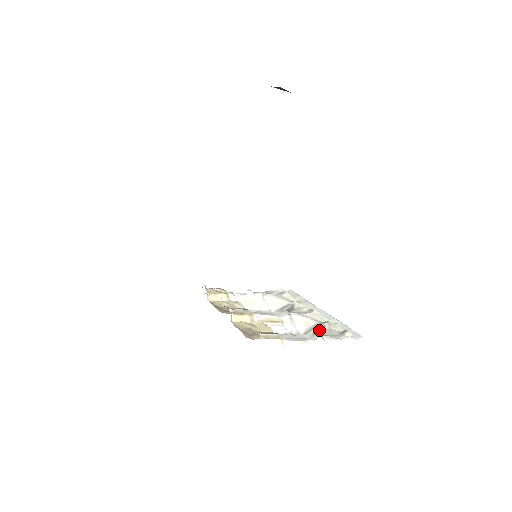
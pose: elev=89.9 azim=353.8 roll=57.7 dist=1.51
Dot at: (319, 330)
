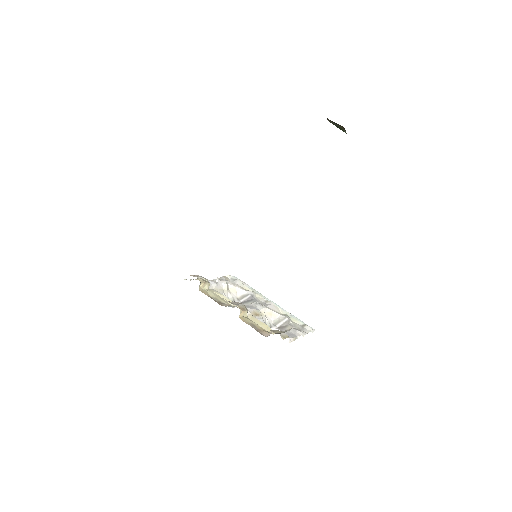
Dot at: (287, 323)
